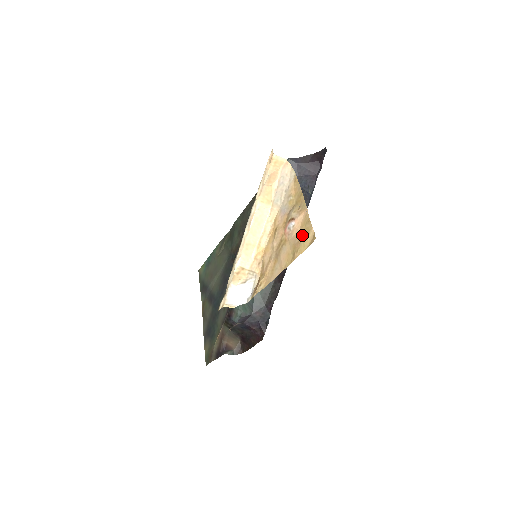
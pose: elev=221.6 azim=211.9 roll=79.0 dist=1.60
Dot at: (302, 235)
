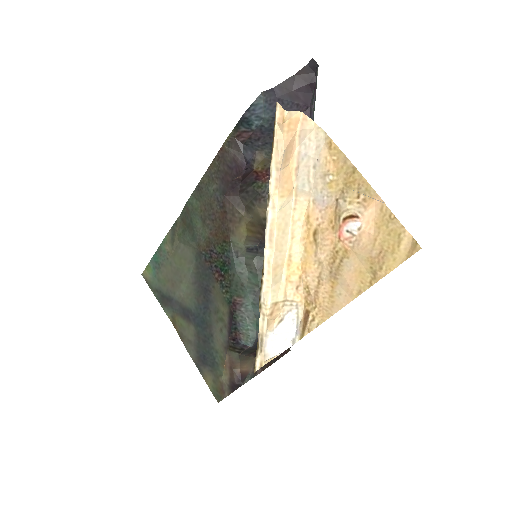
Dot at: (385, 242)
